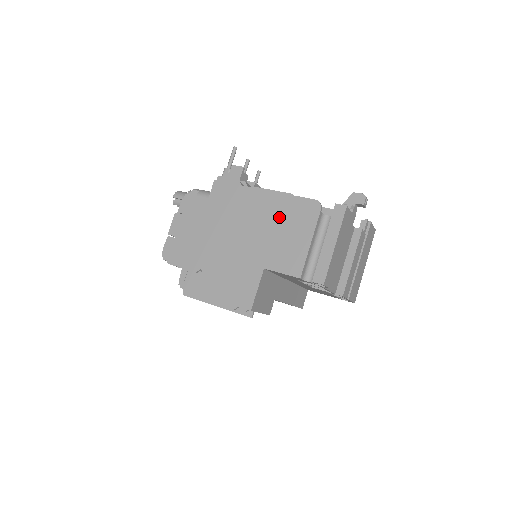
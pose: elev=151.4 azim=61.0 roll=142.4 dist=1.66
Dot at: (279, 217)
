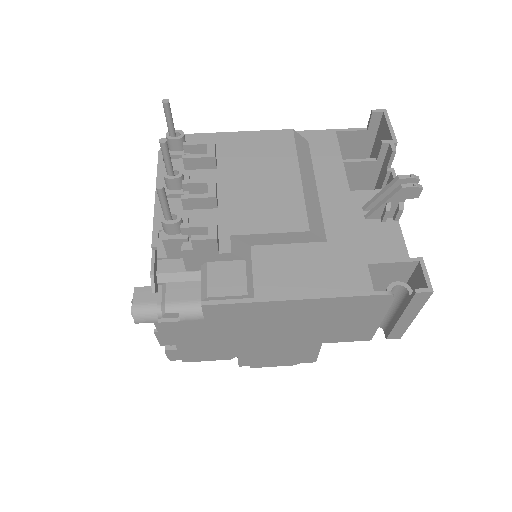
Dot at: (331, 315)
